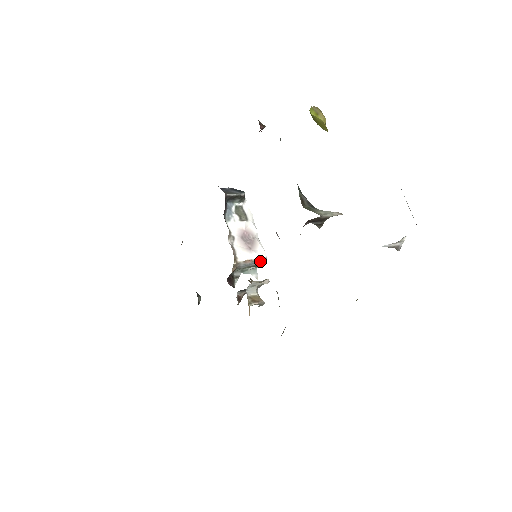
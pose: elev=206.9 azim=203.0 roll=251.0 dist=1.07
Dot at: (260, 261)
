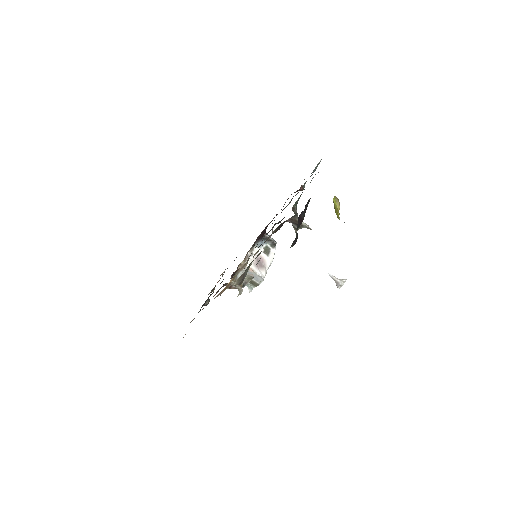
Dot at: (258, 278)
